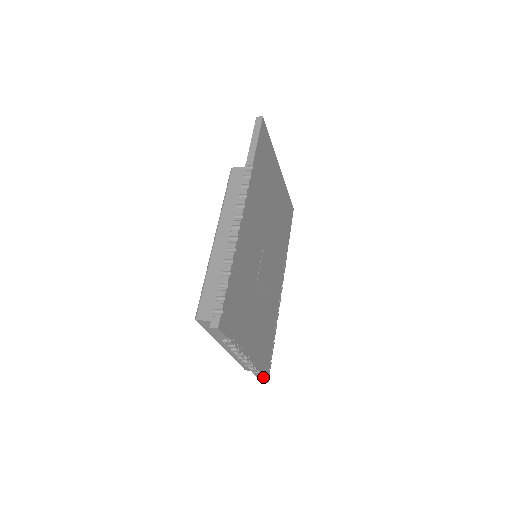
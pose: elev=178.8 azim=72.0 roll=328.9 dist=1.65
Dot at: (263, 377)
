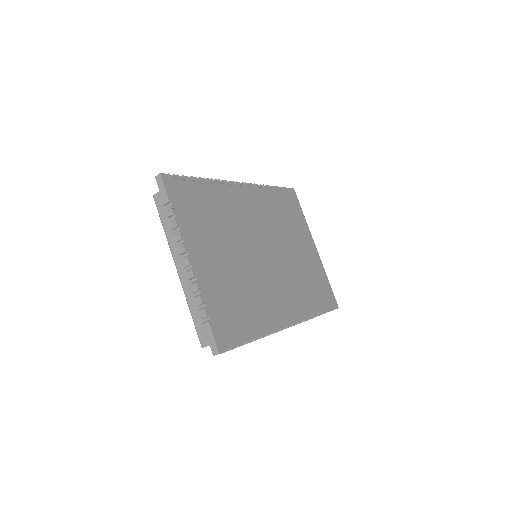
Dot at: (211, 329)
